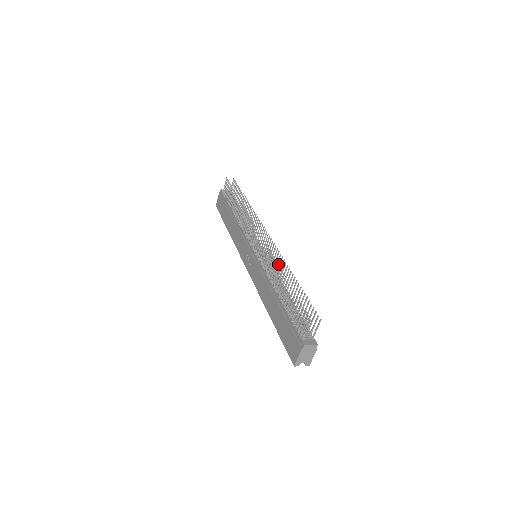
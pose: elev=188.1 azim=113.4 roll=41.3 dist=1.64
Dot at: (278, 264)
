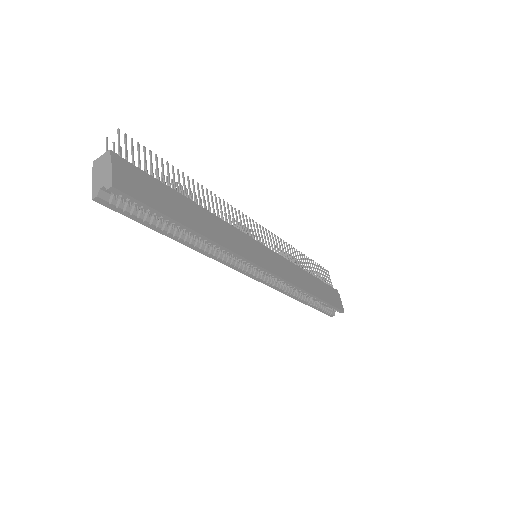
Dot at: (196, 195)
